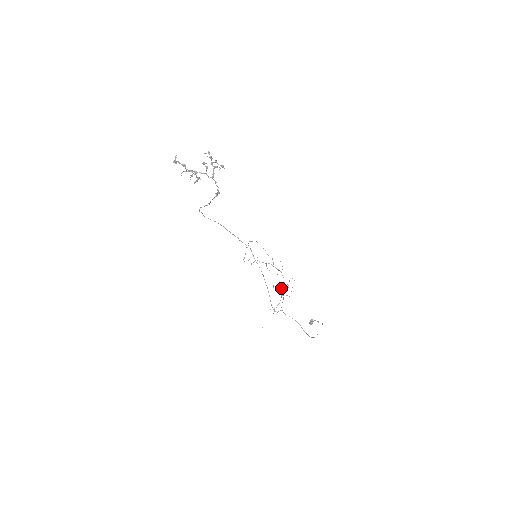
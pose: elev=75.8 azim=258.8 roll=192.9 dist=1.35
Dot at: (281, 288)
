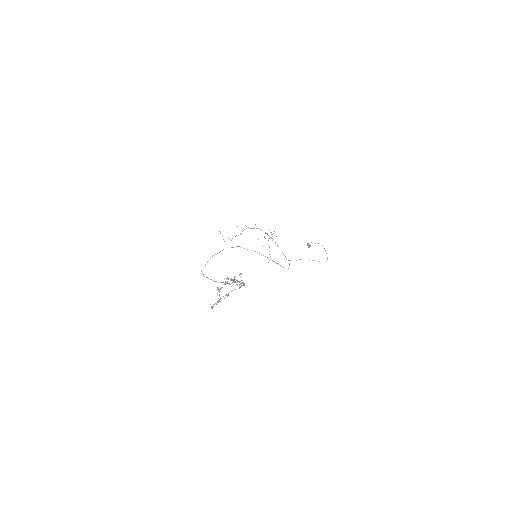
Dot at: (264, 236)
